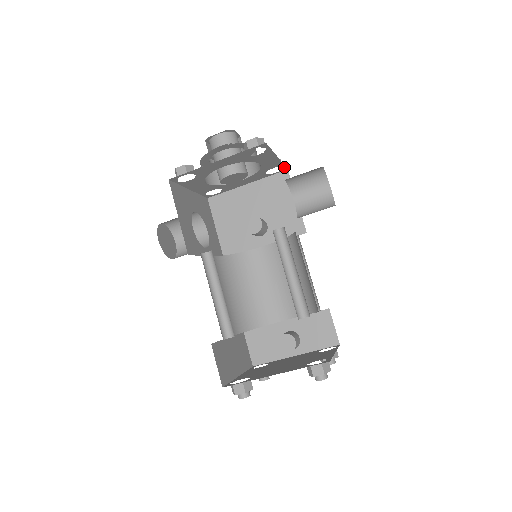
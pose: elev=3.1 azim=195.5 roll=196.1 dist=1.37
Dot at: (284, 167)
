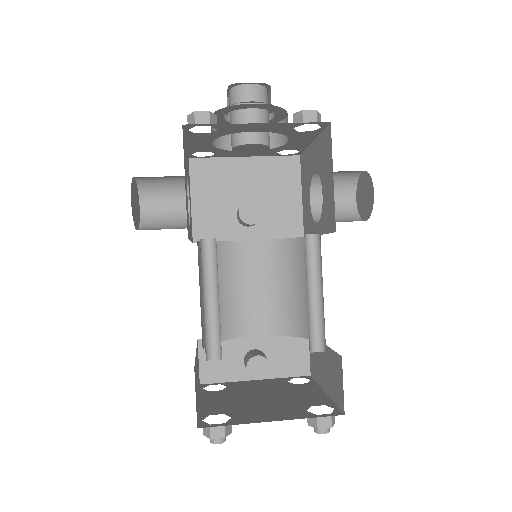
Dot at: (300, 152)
